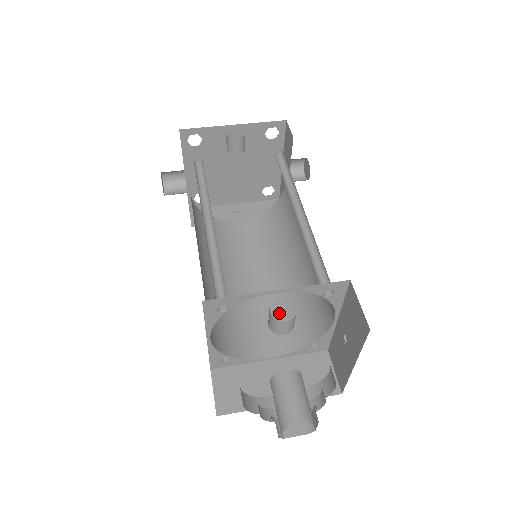
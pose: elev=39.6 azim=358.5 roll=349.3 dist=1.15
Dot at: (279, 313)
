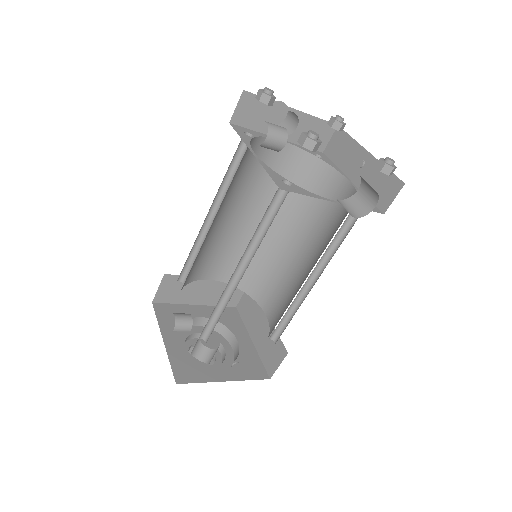
Dot at: (287, 297)
